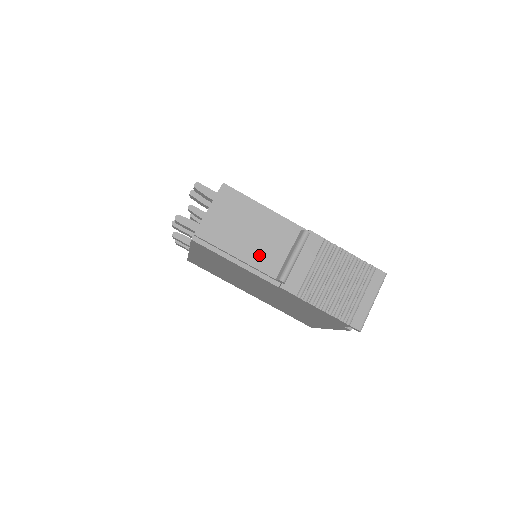
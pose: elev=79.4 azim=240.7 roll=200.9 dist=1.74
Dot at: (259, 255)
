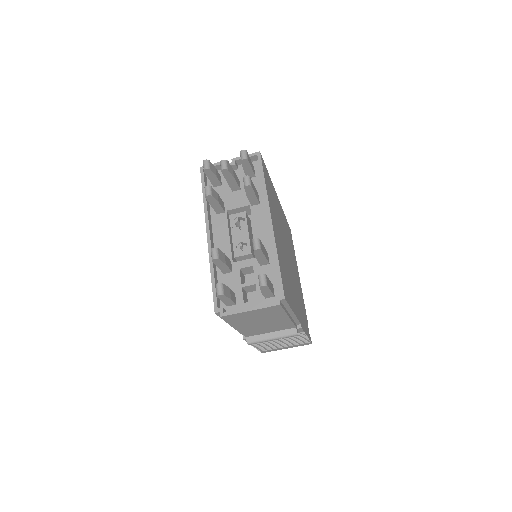
Dot at: (252, 330)
